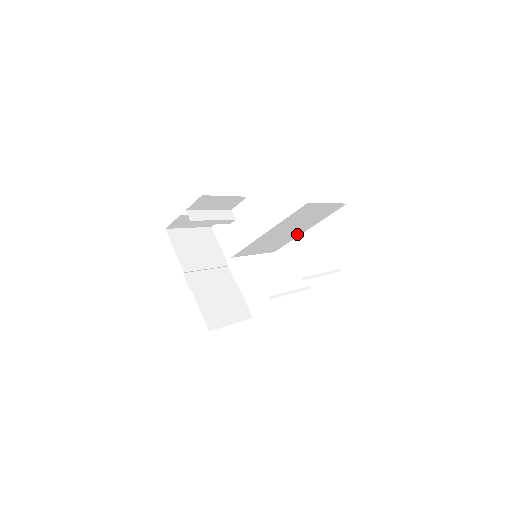
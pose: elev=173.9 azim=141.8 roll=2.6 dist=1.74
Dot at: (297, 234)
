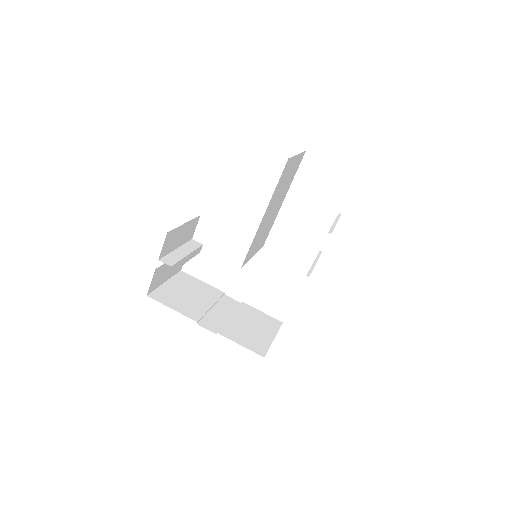
Dot at: (277, 211)
